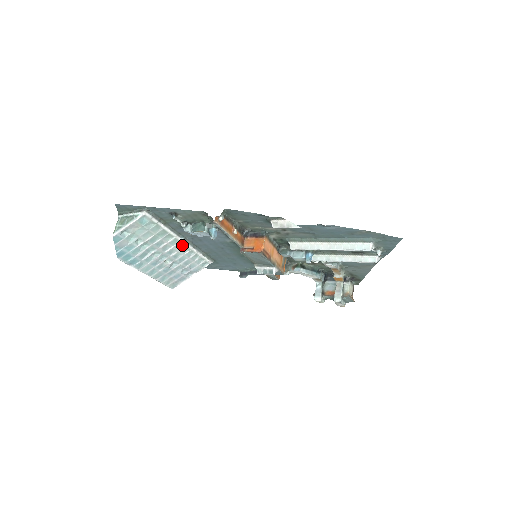
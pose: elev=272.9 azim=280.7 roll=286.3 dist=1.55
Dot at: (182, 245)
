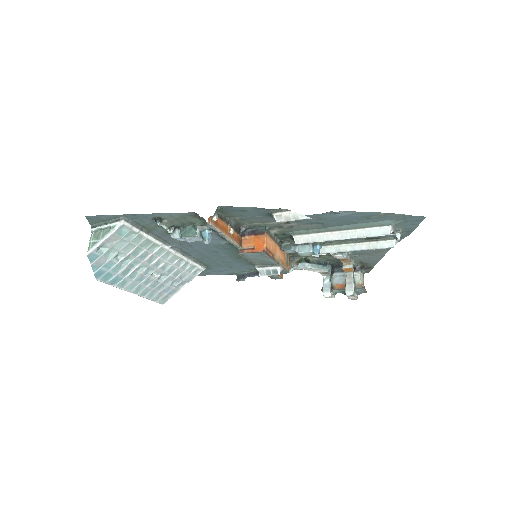
Dot at: (170, 254)
